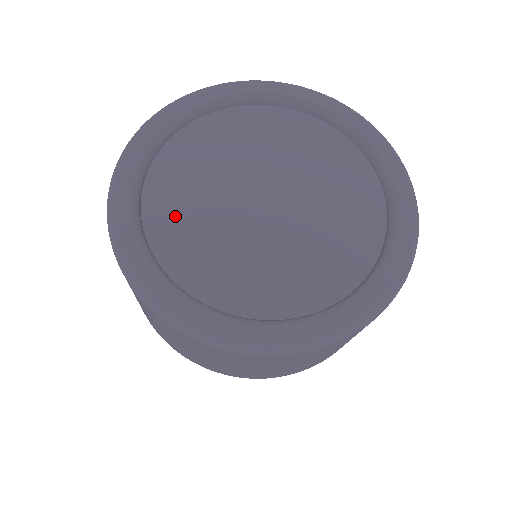
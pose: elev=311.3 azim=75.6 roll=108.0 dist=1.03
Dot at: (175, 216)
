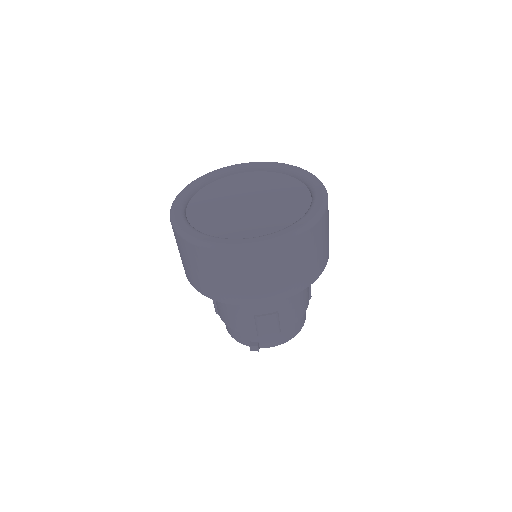
Dot at: (214, 191)
